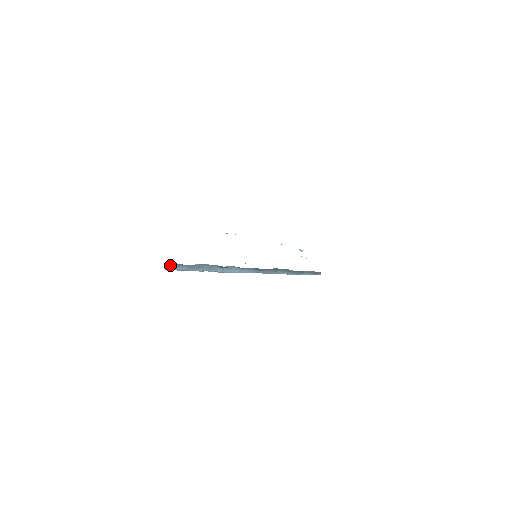
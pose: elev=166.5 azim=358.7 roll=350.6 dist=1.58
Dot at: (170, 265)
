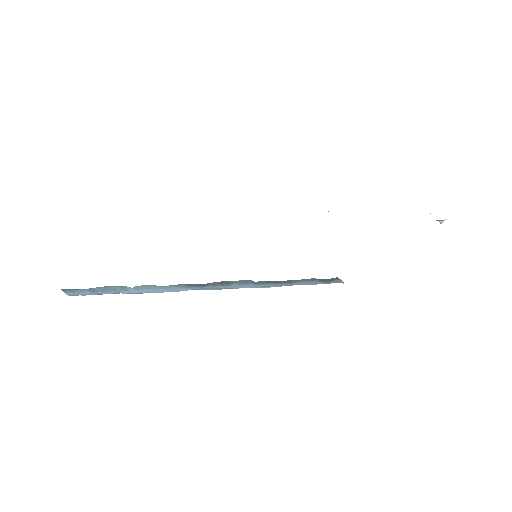
Dot at: (69, 291)
